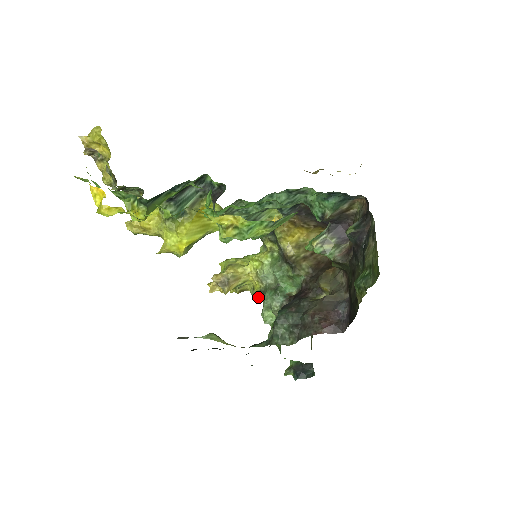
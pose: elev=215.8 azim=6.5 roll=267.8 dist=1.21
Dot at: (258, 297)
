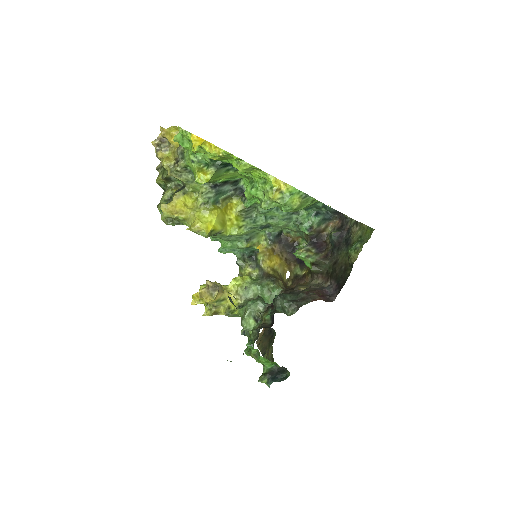
Dot at: (235, 313)
